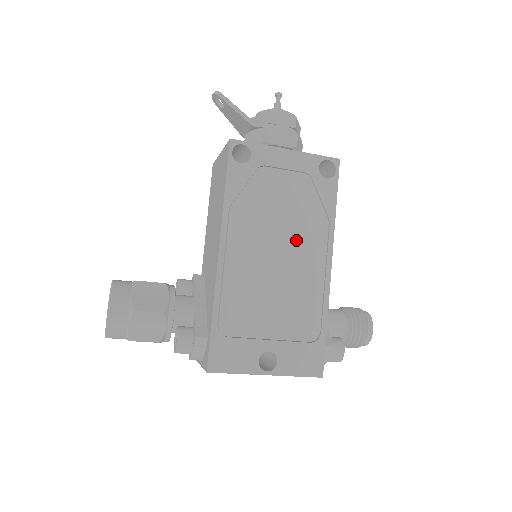
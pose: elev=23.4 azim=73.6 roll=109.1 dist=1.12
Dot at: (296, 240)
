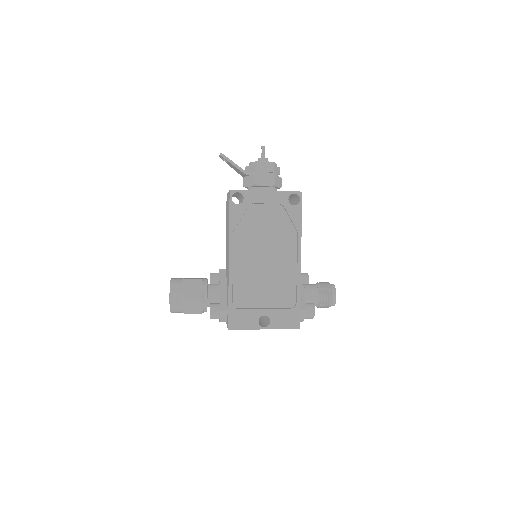
Dot at: (276, 247)
